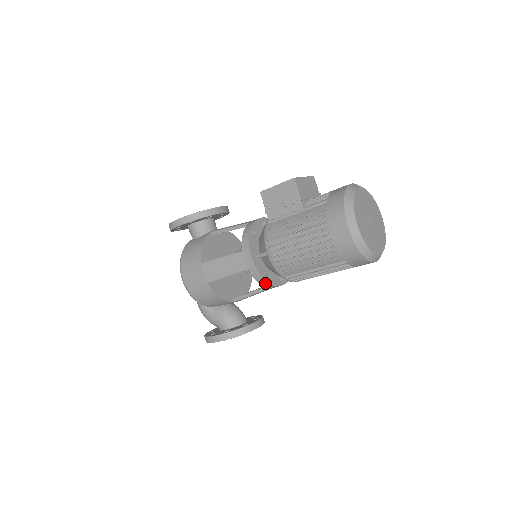
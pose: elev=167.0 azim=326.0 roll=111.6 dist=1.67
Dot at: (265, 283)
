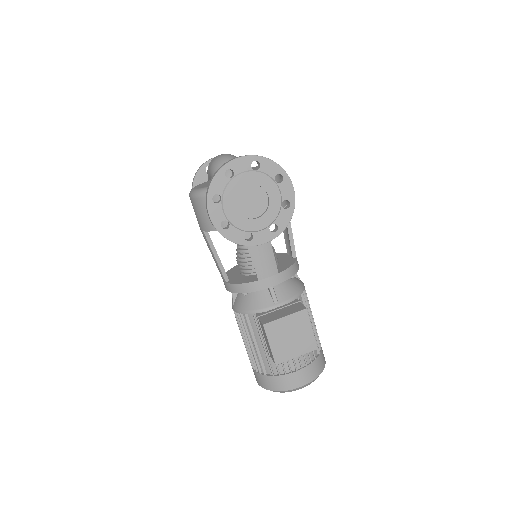
Dot at: occluded
